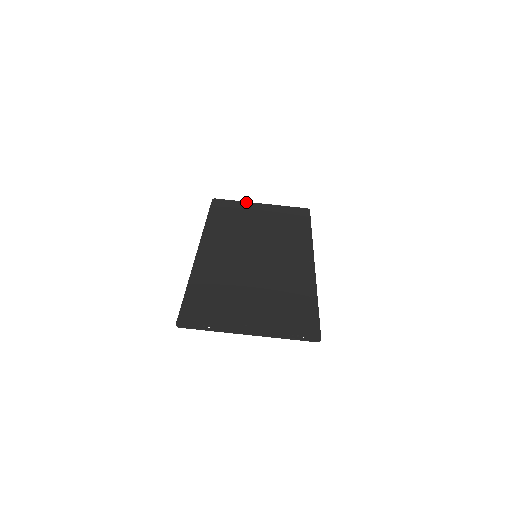
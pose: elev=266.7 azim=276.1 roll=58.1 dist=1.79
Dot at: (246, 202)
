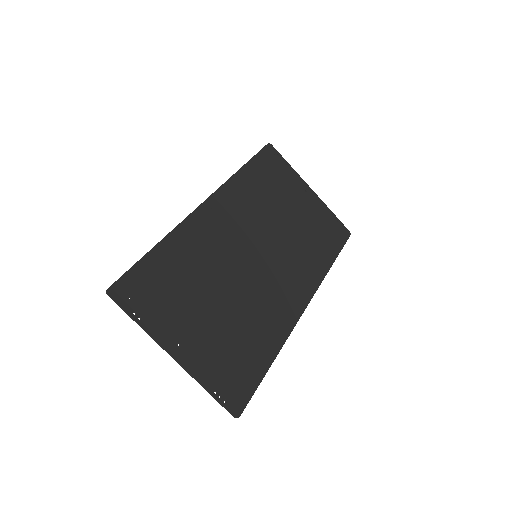
Dot at: (298, 175)
